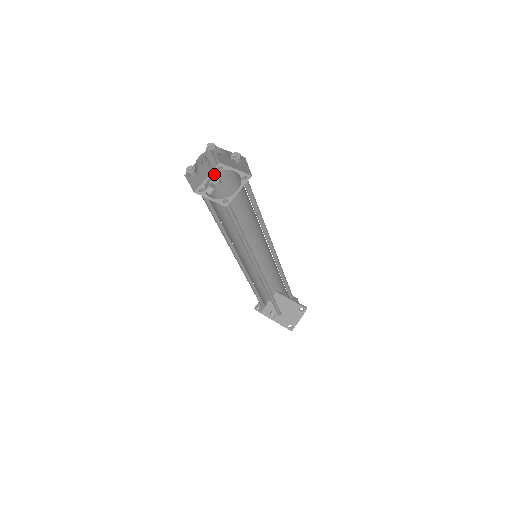
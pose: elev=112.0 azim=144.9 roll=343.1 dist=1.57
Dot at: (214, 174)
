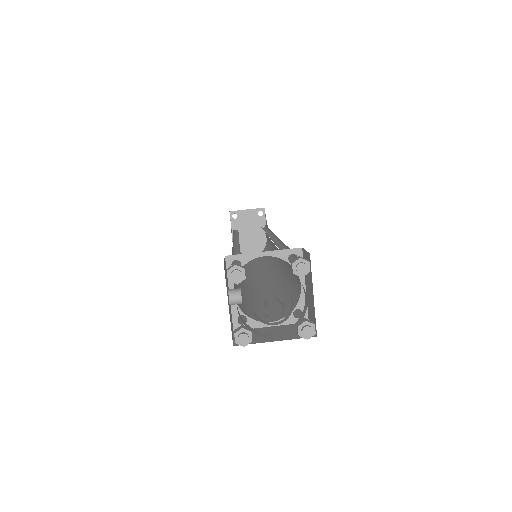
Dot at: (277, 256)
